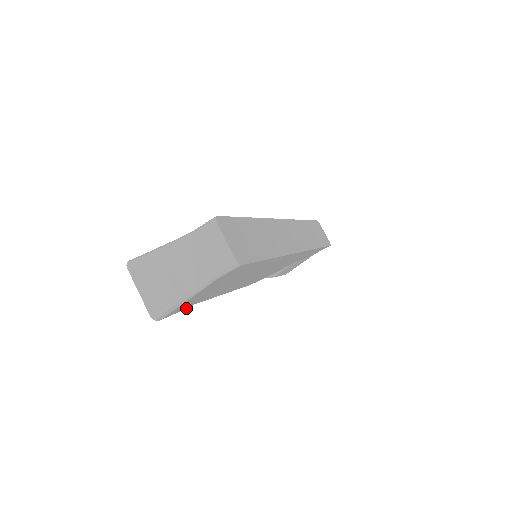
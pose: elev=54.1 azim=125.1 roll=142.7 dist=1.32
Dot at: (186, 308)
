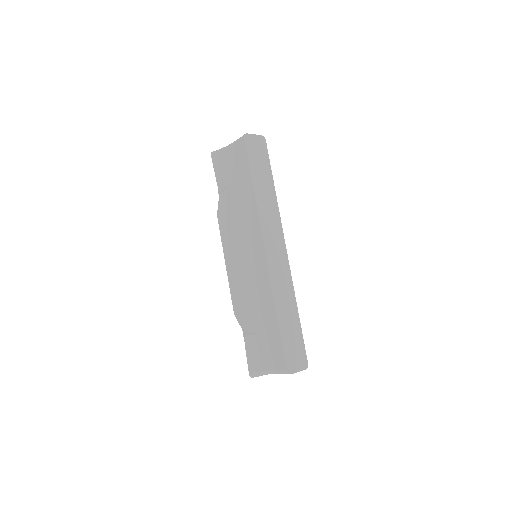
Dot at: occluded
